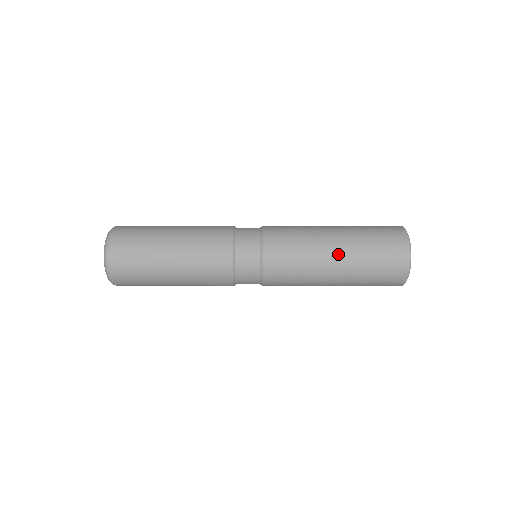
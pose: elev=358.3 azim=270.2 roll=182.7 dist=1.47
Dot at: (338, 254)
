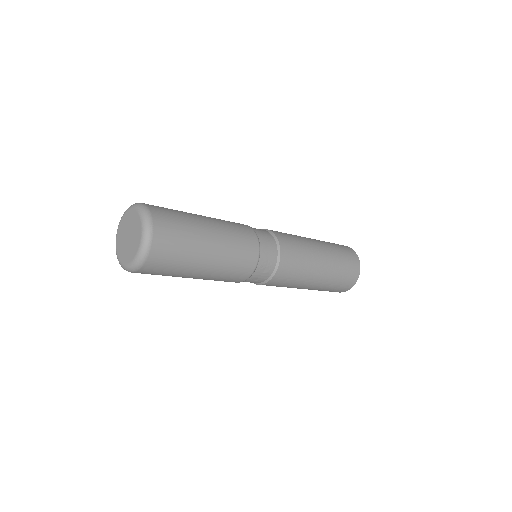
Dot at: (318, 282)
